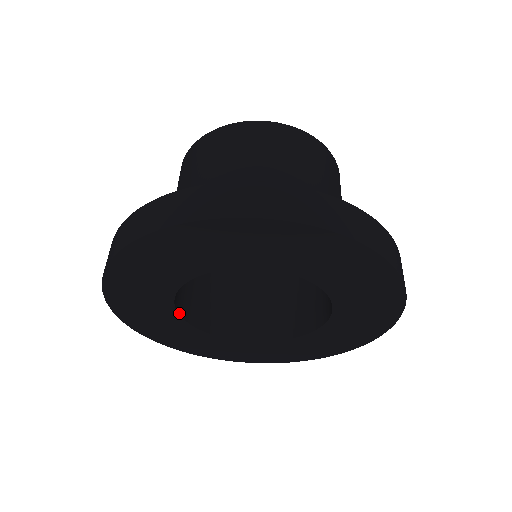
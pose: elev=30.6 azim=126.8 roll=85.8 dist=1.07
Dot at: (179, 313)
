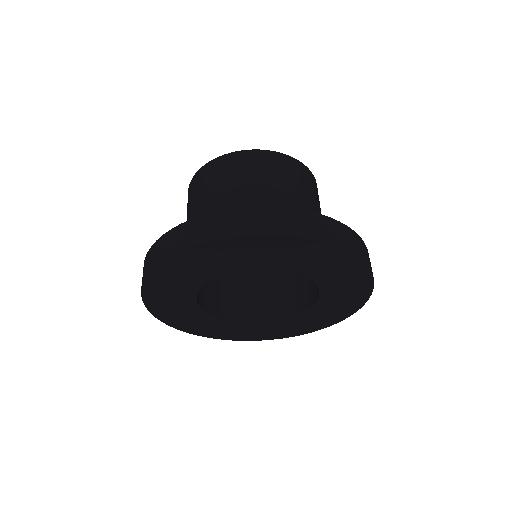
Dot at: (199, 289)
